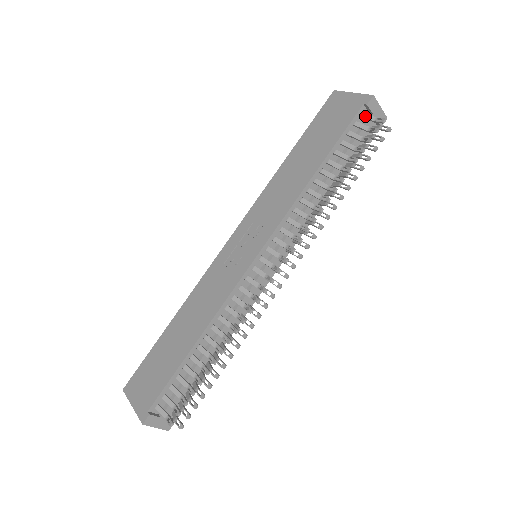
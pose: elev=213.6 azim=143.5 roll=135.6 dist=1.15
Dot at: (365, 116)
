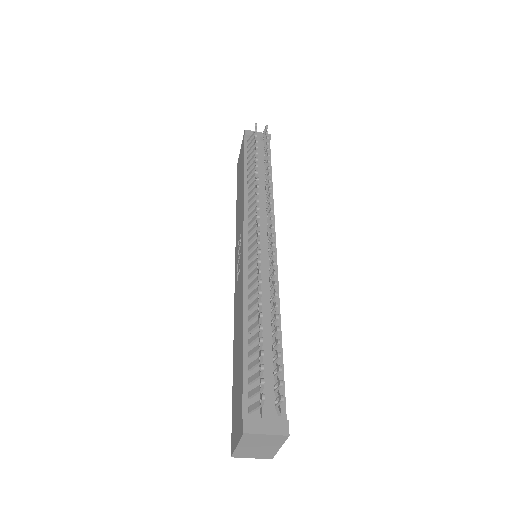
Dot at: (249, 139)
